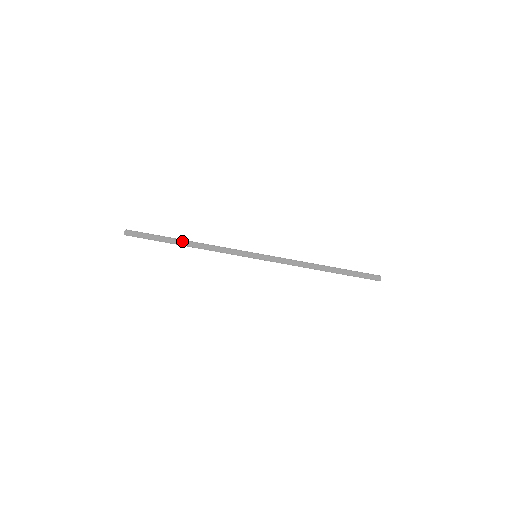
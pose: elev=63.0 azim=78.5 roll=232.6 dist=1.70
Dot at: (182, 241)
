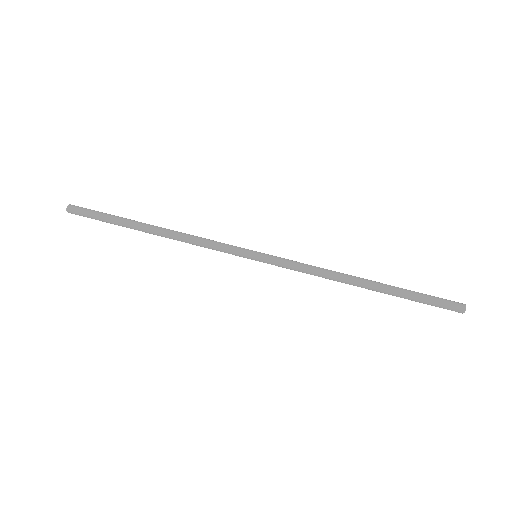
Dot at: (148, 224)
